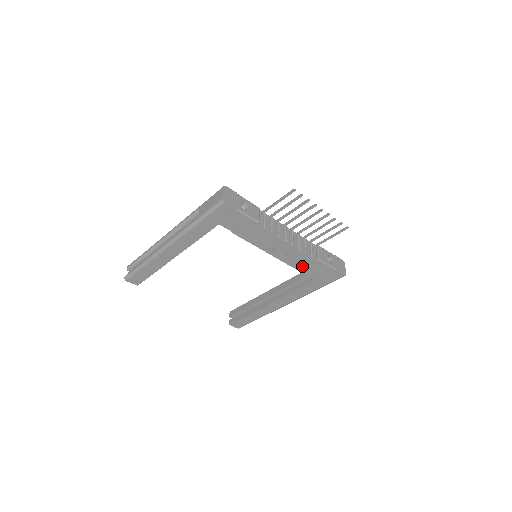
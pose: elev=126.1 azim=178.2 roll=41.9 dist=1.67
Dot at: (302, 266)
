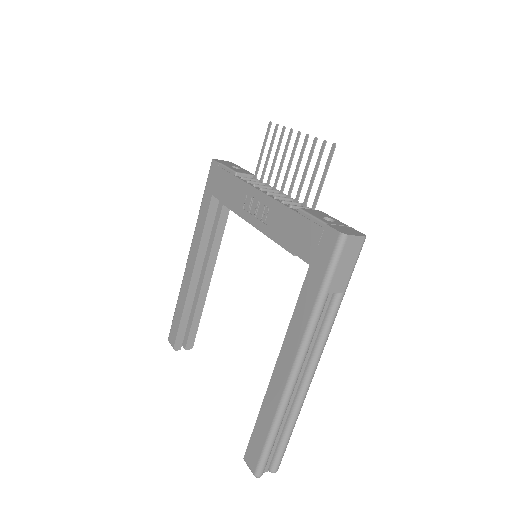
Dot at: (285, 235)
